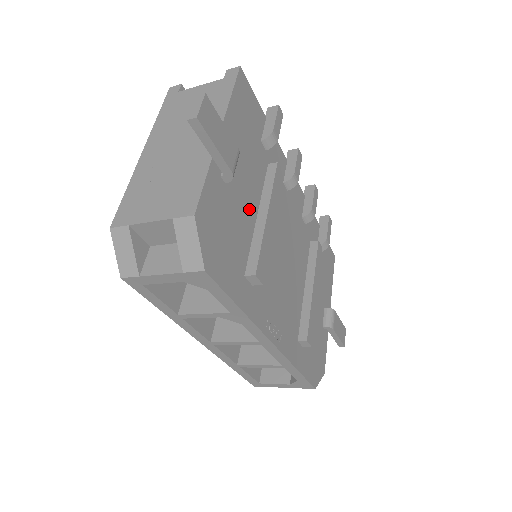
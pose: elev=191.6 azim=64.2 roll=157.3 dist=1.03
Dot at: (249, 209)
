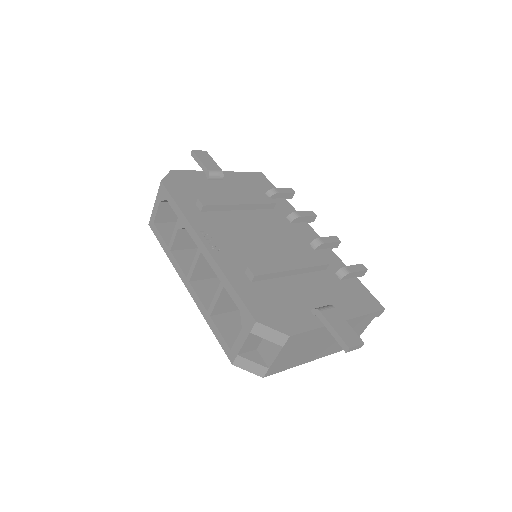
Dot at: (226, 197)
